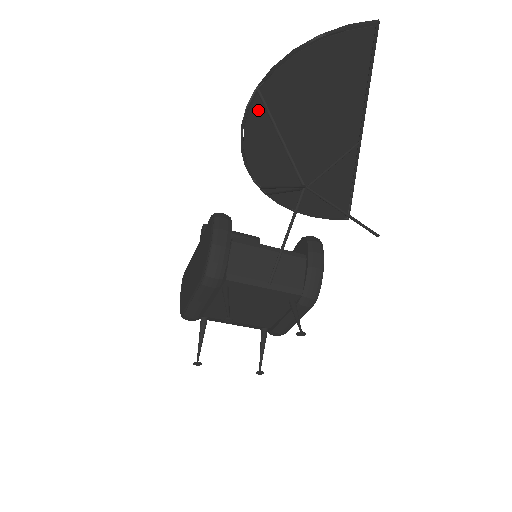
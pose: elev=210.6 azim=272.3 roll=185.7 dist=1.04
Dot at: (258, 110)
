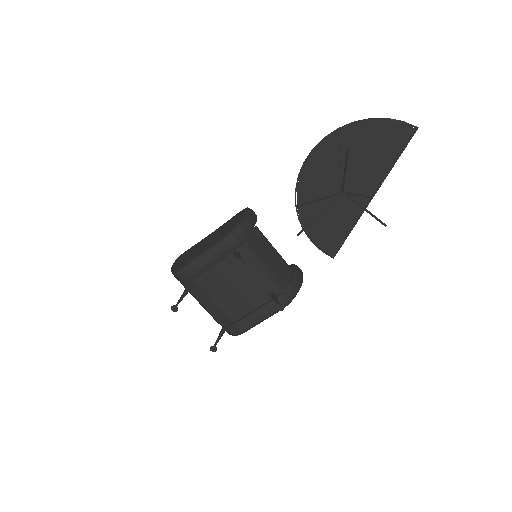
Dot at: (331, 142)
